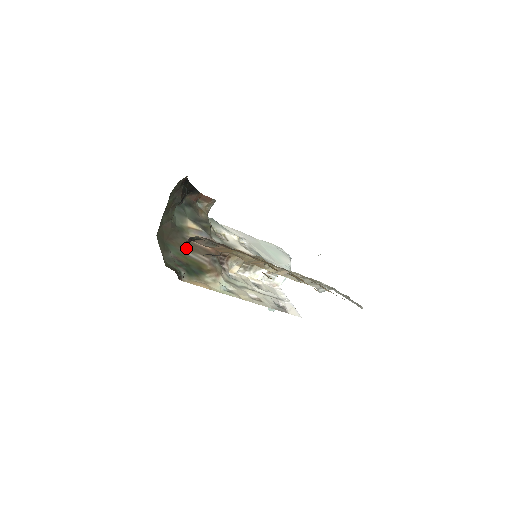
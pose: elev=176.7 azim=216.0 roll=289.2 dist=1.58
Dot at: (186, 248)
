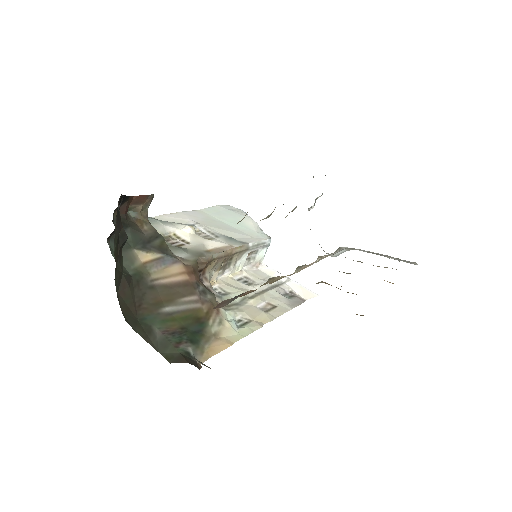
Dot at: (163, 302)
